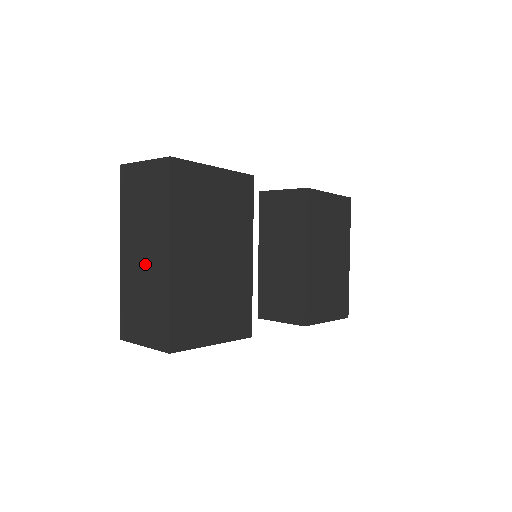
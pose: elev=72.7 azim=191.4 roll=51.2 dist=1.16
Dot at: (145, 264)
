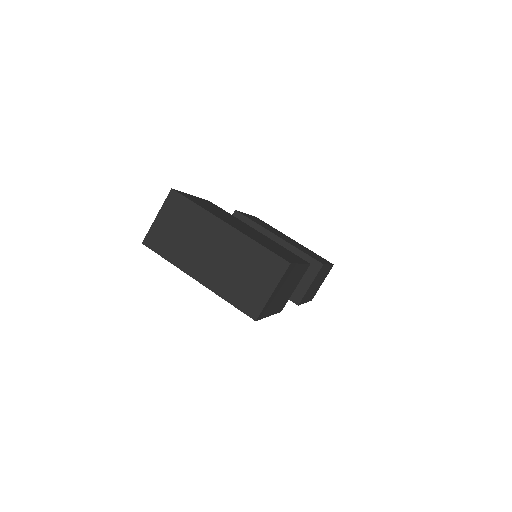
Dot at: (219, 254)
